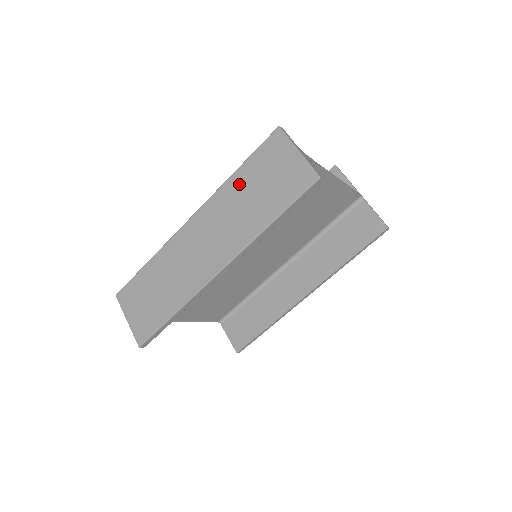
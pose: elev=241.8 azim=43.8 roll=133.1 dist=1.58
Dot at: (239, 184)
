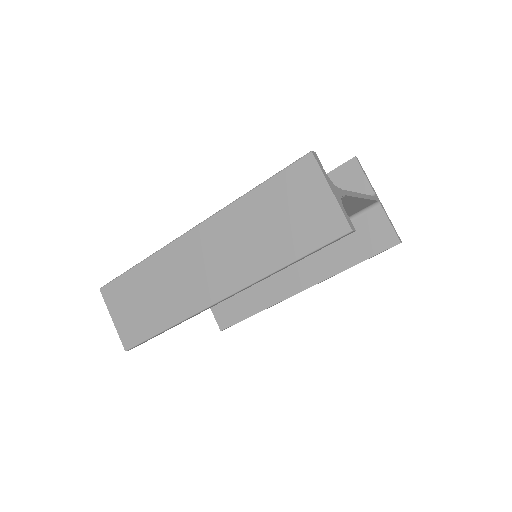
Dot at: (254, 208)
